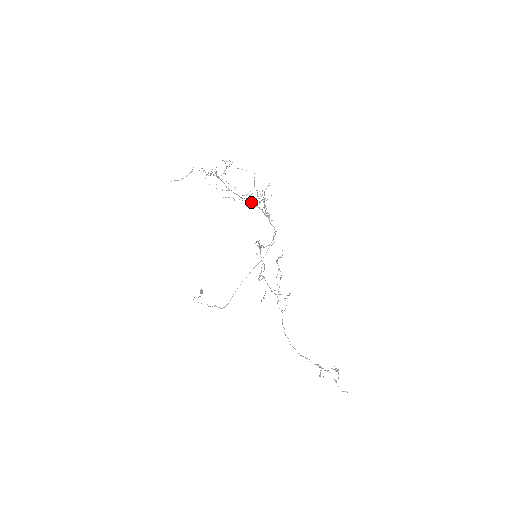
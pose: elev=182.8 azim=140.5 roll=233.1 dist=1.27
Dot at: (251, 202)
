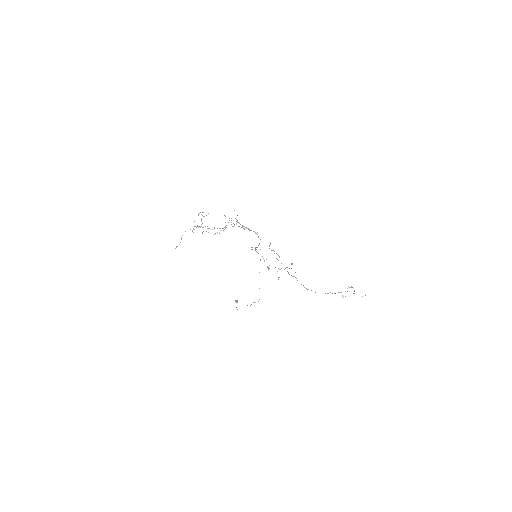
Dot at: occluded
